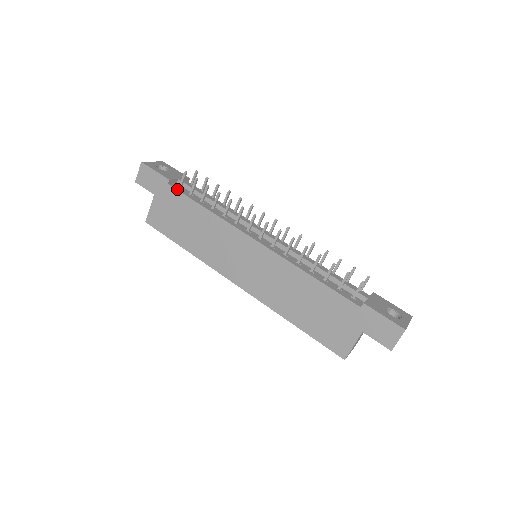
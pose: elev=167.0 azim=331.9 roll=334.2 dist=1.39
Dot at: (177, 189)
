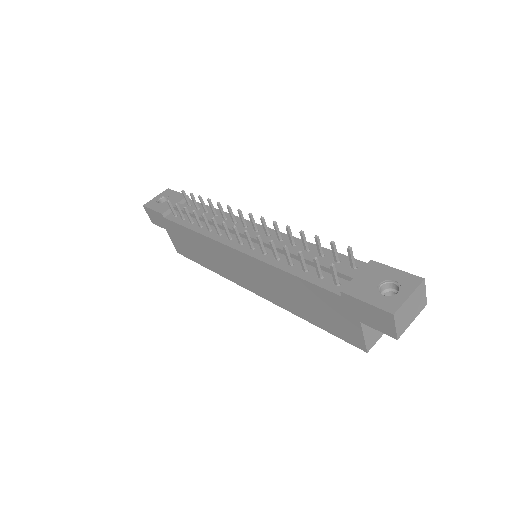
Dot at: (171, 220)
